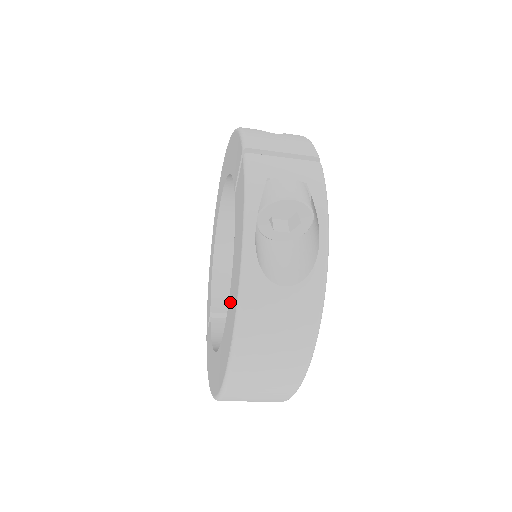
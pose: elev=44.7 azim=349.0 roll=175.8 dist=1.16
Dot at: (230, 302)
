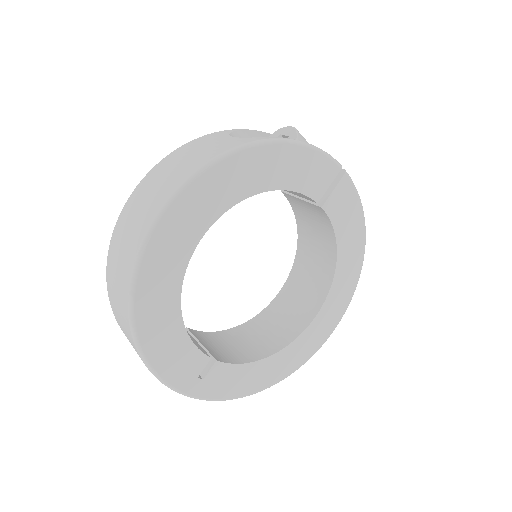
Dot at: occluded
